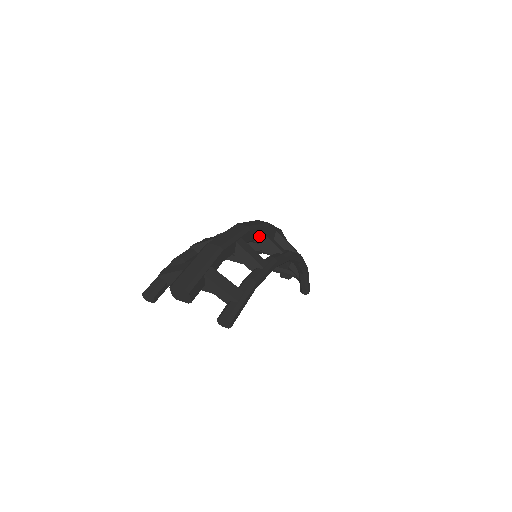
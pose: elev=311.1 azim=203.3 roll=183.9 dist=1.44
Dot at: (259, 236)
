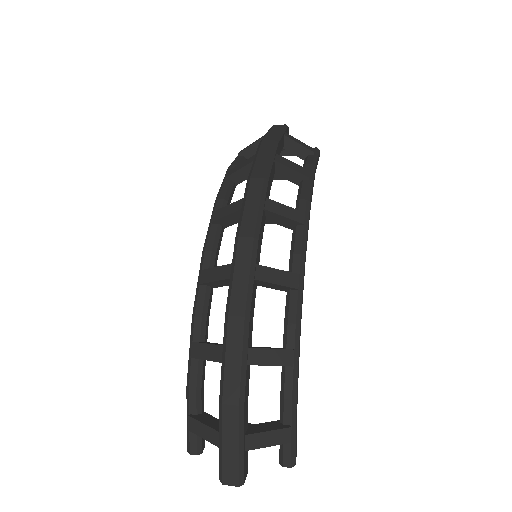
Dot at: (257, 283)
